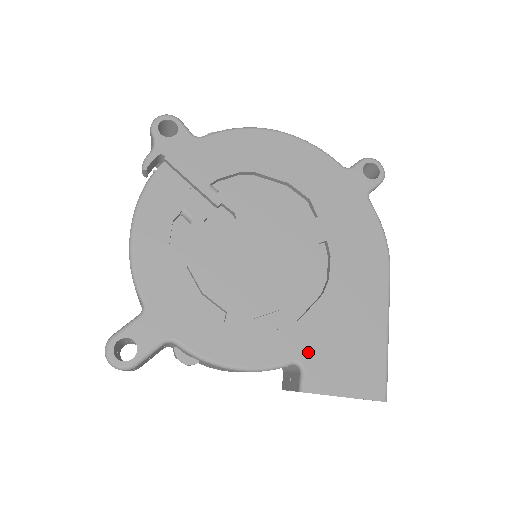
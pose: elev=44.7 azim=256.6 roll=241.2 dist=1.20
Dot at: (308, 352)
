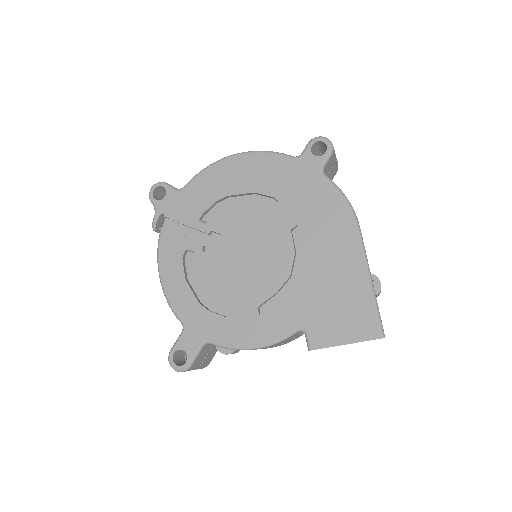
Dot at: (306, 319)
